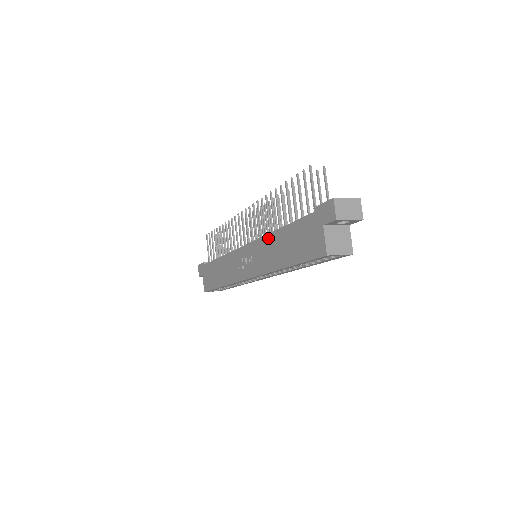
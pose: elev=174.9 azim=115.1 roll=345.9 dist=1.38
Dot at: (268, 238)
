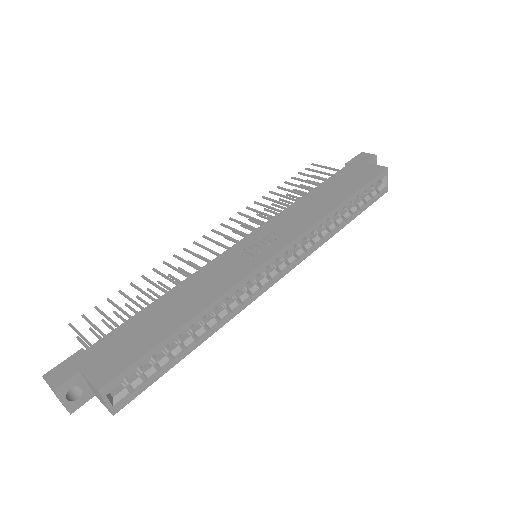
Dot at: (294, 206)
